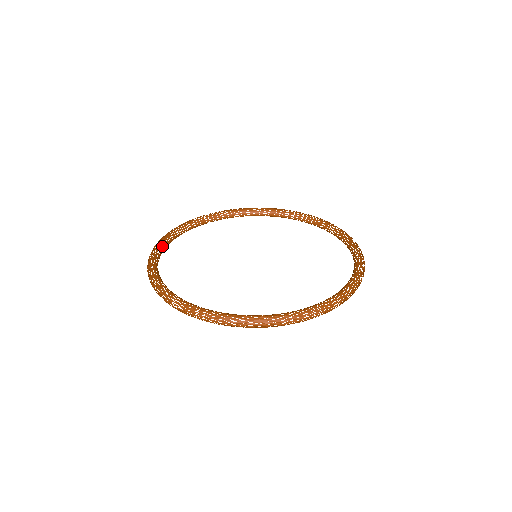
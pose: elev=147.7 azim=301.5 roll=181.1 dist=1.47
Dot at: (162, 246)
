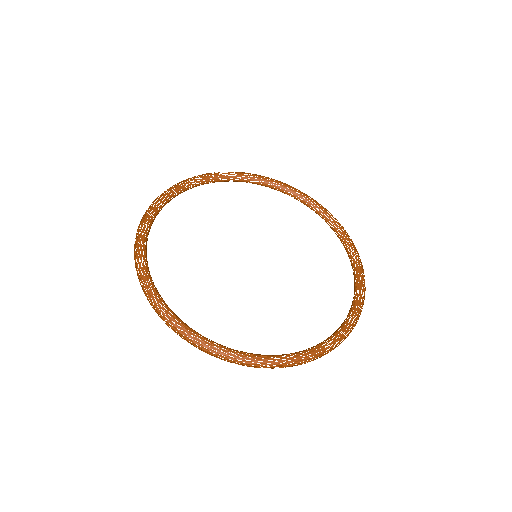
Dot at: (209, 179)
